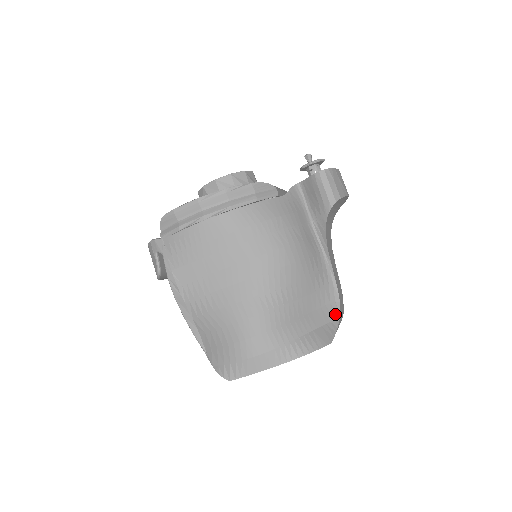
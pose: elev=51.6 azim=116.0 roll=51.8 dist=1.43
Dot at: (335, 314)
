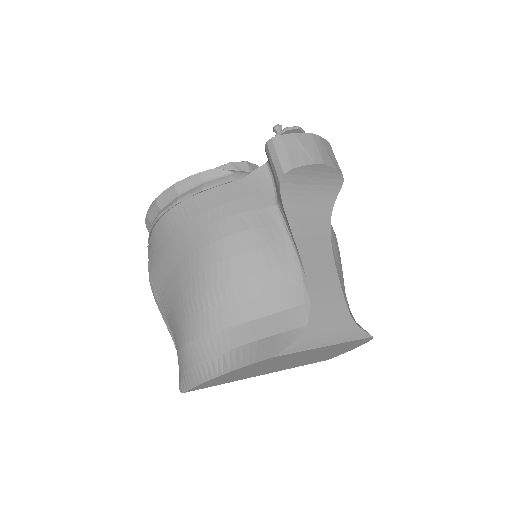
Dot at: (300, 321)
